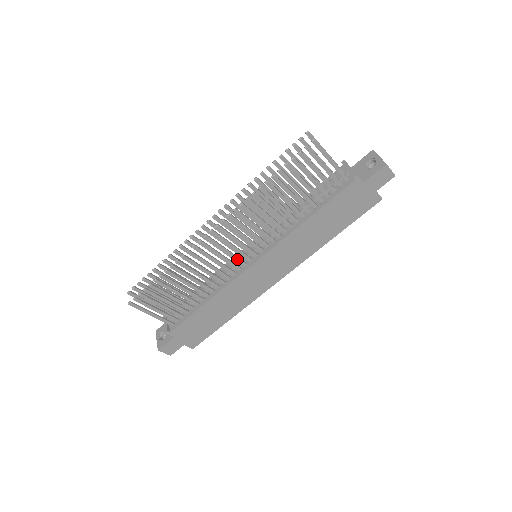
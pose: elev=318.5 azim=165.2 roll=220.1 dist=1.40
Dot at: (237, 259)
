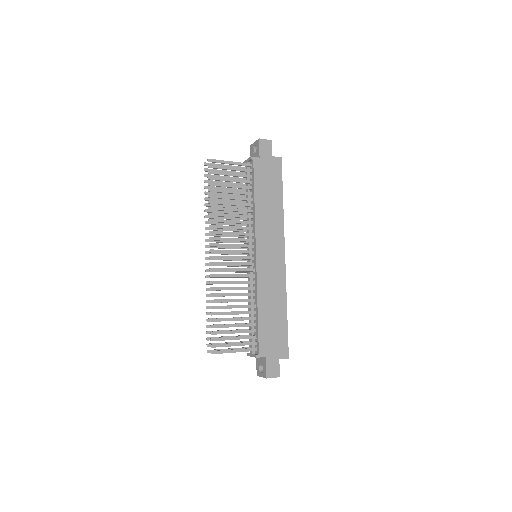
Dot at: (245, 264)
